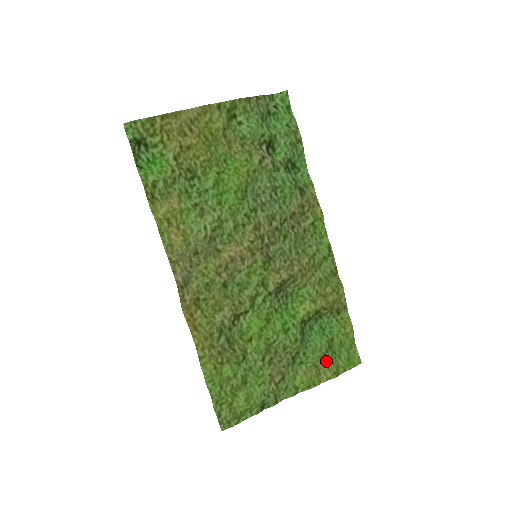
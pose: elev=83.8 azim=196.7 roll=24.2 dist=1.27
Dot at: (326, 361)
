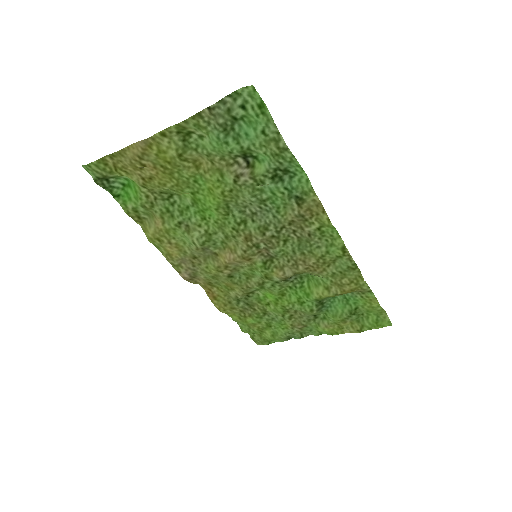
Dot at: (350, 321)
